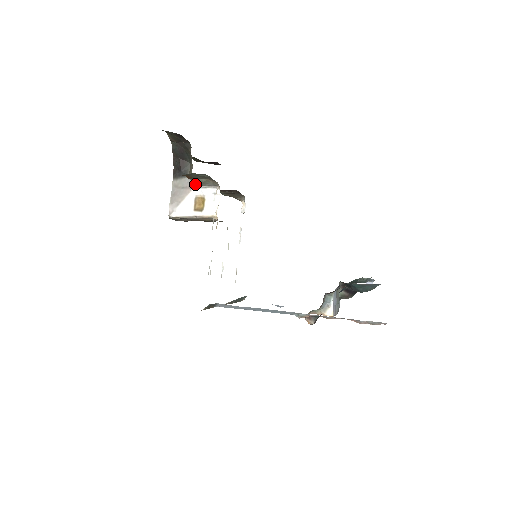
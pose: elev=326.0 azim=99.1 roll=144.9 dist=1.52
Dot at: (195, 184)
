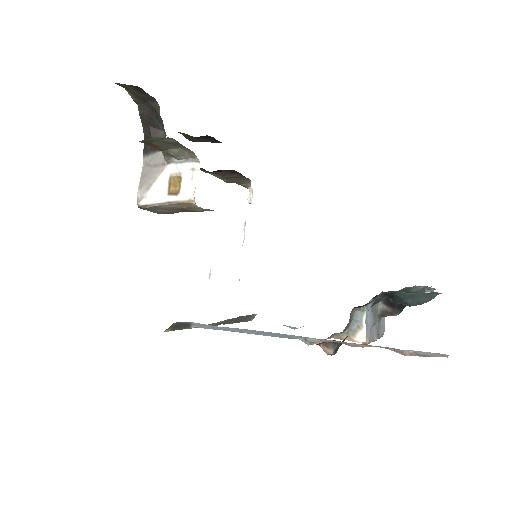
Dot at: (168, 158)
